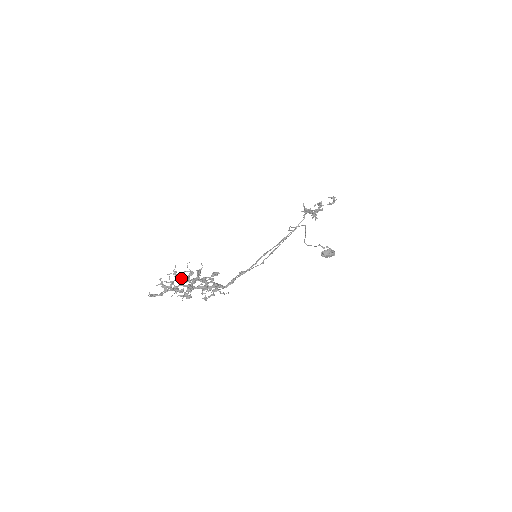
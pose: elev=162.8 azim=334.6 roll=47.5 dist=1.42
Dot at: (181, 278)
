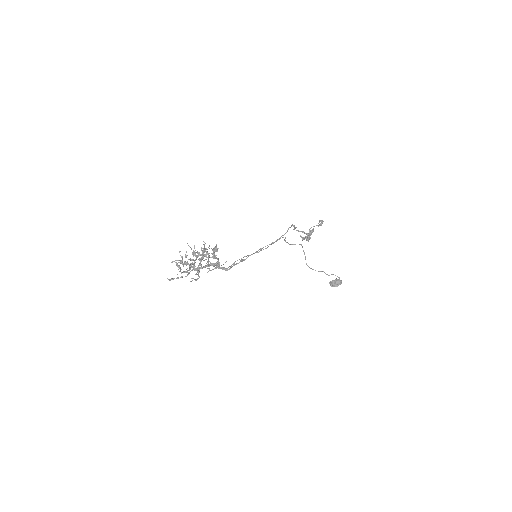
Dot at: (191, 260)
